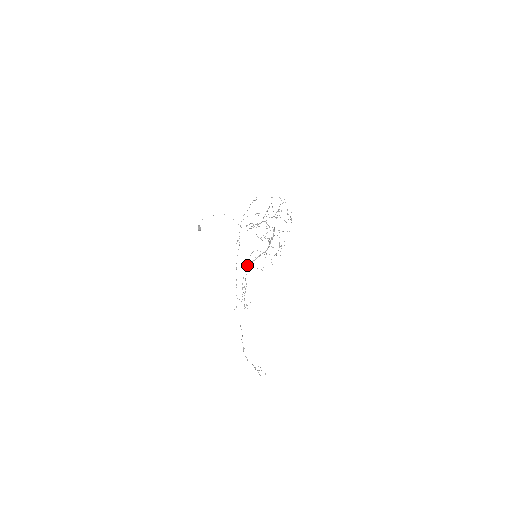
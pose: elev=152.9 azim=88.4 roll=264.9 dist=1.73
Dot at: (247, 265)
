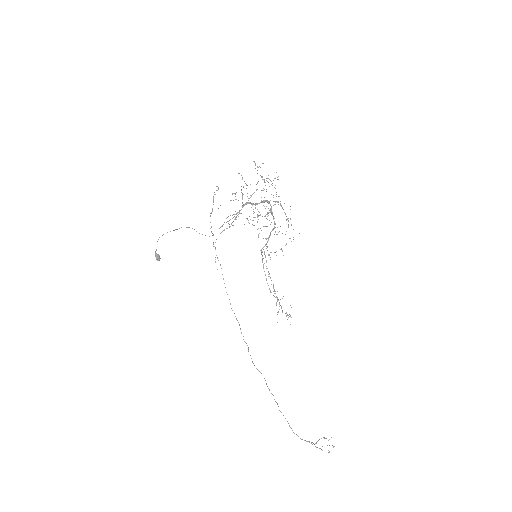
Dot at: (261, 253)
